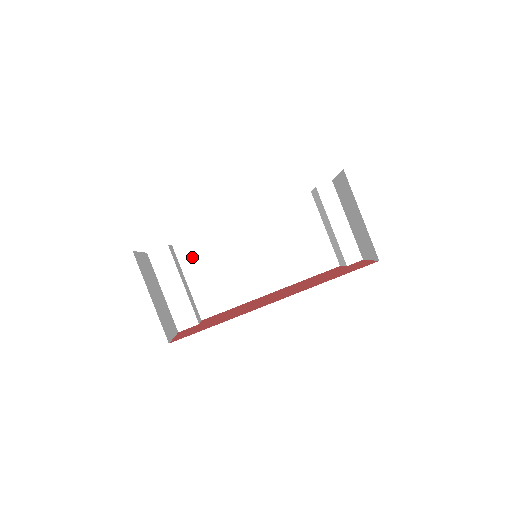
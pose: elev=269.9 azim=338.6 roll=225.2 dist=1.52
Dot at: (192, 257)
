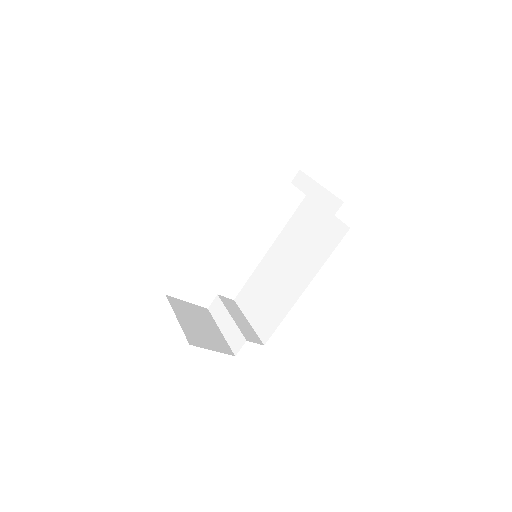
Dot at: (247, 300)
